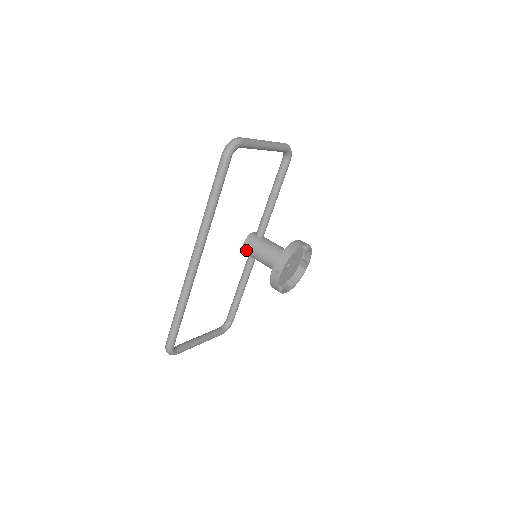
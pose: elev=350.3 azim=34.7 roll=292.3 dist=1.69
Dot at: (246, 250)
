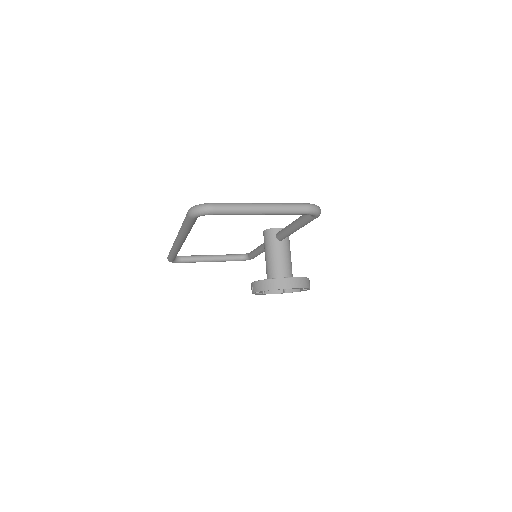
Dot at: occluded
